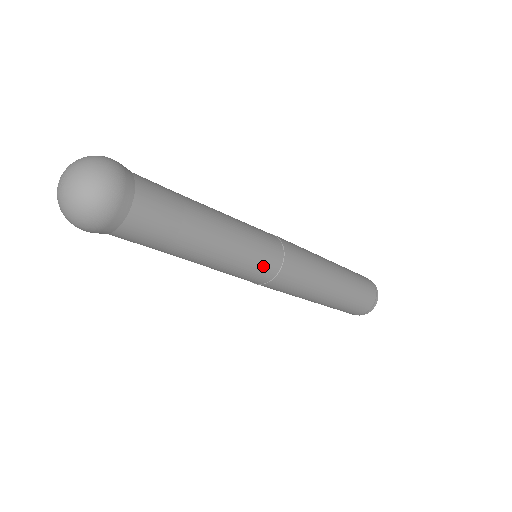
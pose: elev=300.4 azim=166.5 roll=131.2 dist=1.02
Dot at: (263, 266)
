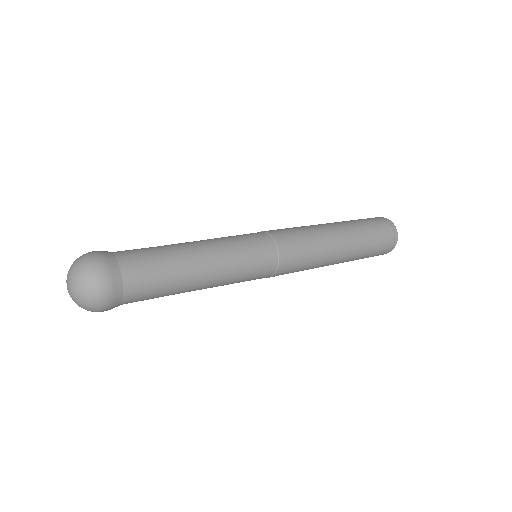
Dot at: occluded
